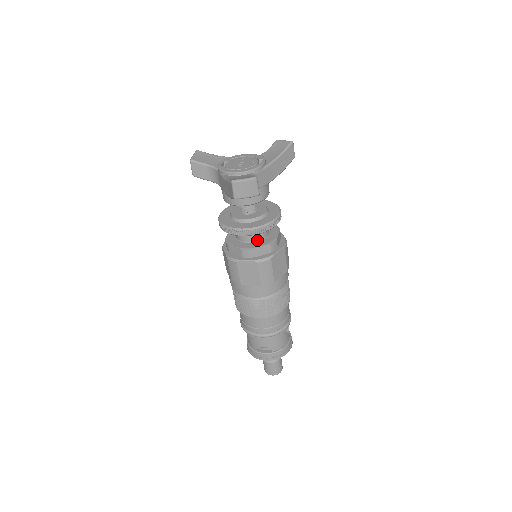
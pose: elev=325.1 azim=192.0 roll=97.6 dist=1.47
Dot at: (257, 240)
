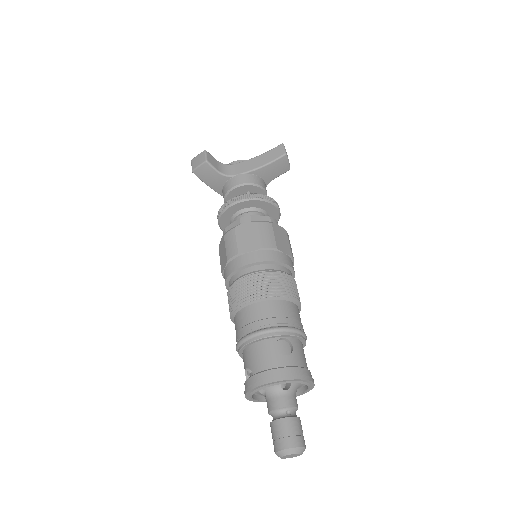
Dot at: occluded
